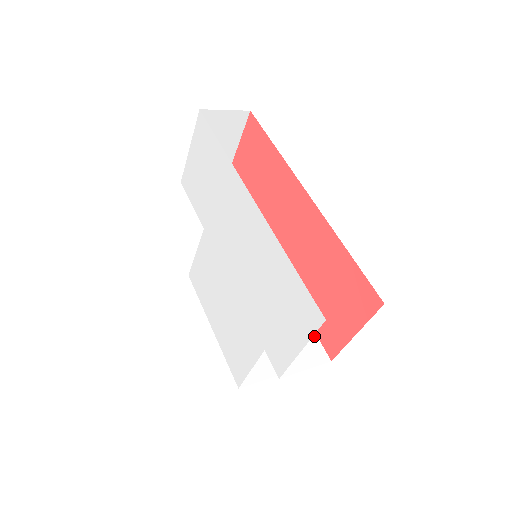
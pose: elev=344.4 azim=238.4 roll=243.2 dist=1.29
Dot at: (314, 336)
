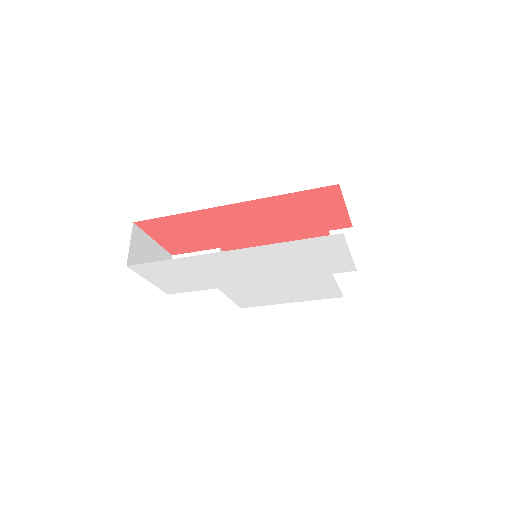
Dot at: (330, 233)
